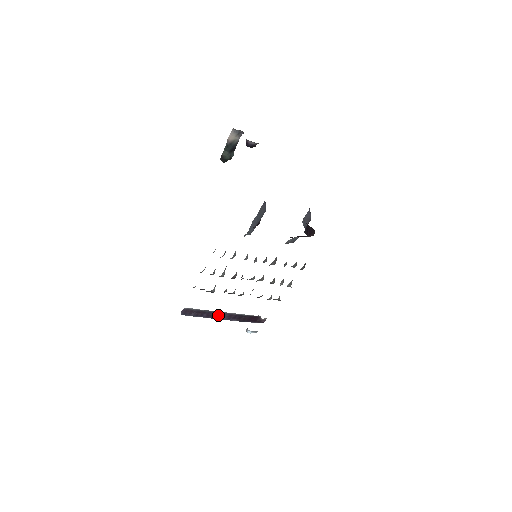
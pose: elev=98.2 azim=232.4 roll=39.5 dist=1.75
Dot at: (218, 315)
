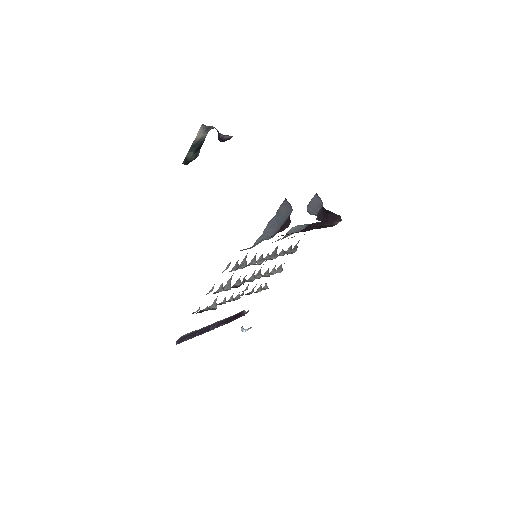
Dot at: (208, 328)
